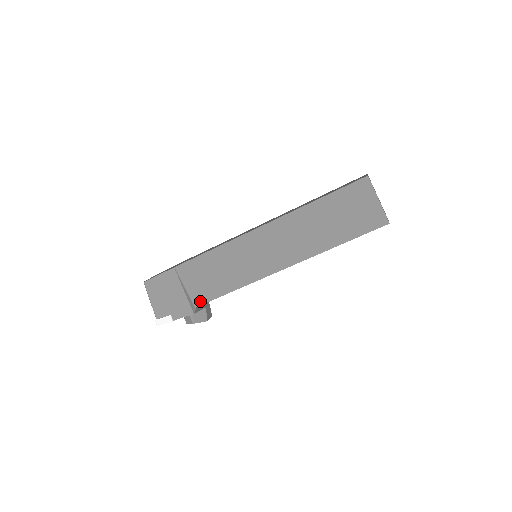
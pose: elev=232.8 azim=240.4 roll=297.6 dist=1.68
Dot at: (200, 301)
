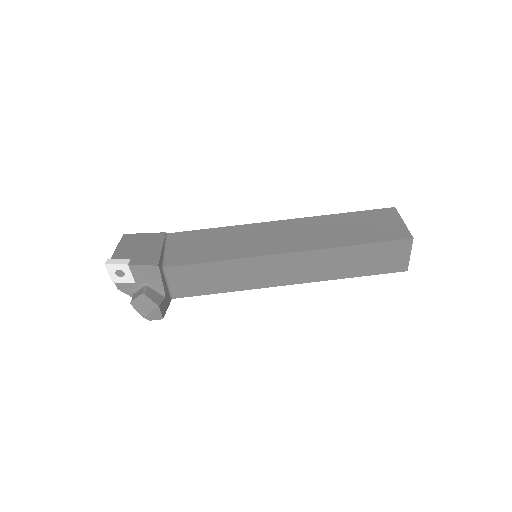
Dot at: (172, 263)
